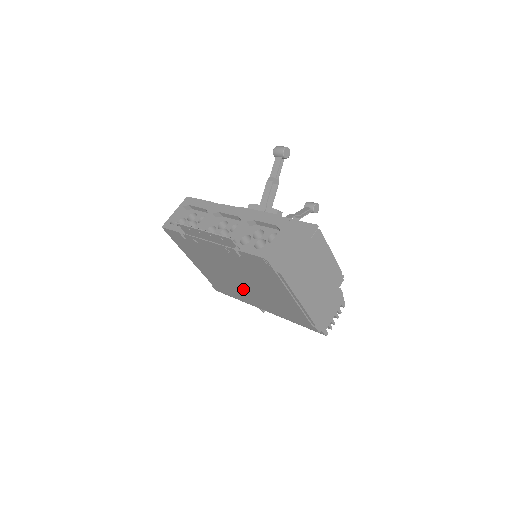
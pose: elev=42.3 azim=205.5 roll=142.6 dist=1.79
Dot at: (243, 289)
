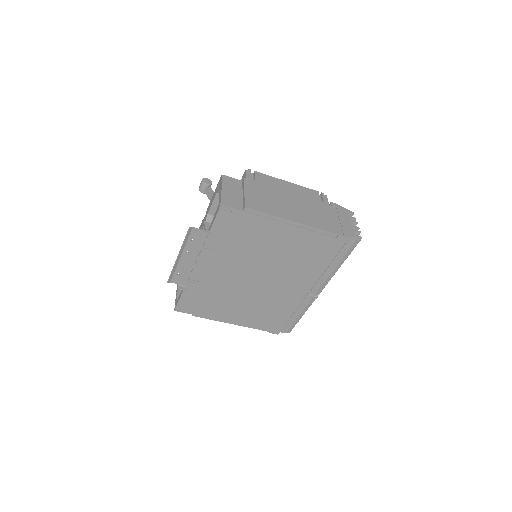
Dot at: (273, 287)
